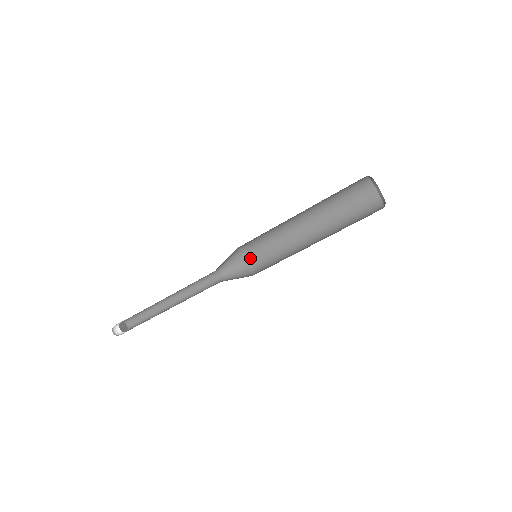
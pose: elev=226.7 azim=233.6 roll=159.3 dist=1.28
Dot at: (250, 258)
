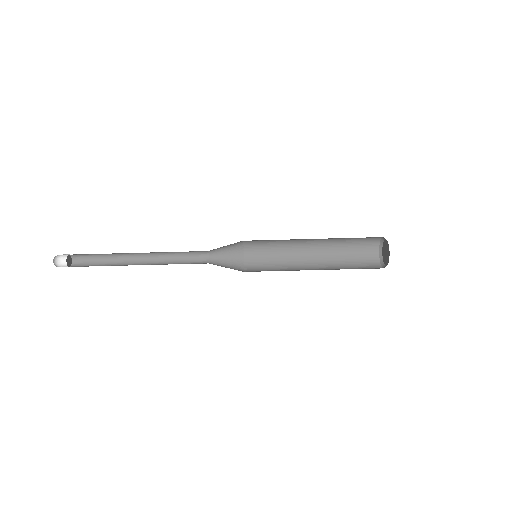
Dot at: (243, 269)
